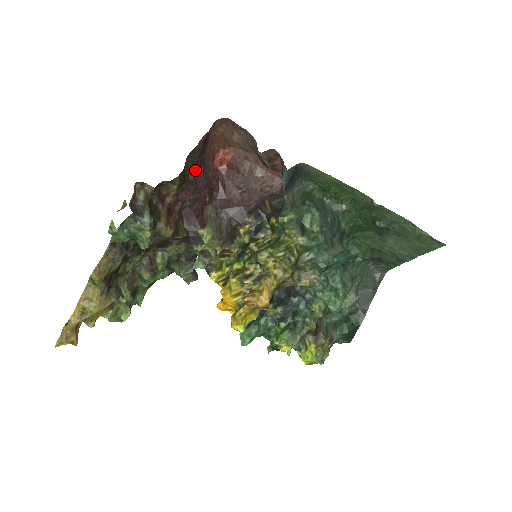
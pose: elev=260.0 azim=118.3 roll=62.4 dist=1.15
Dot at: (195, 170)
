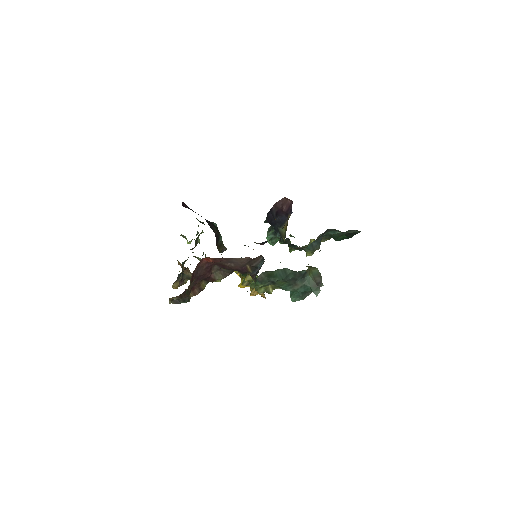
Dot at: (194, 279)
